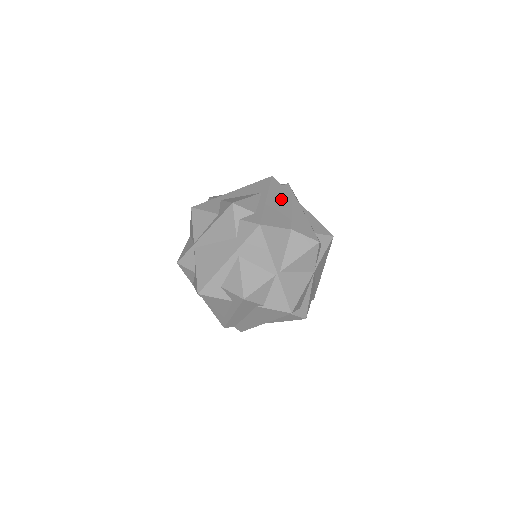
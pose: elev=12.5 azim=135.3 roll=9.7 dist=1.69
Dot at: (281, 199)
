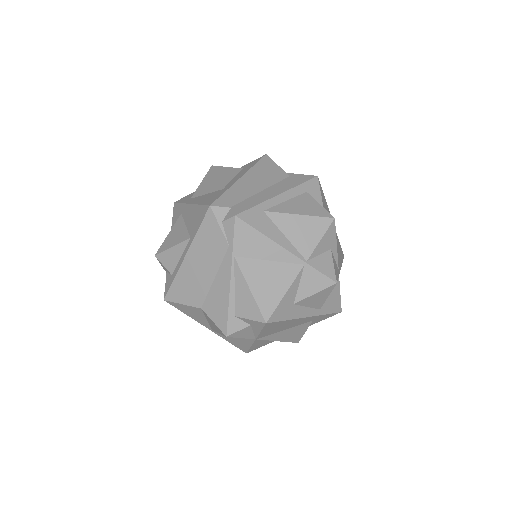
Dot at: (207, 255)
